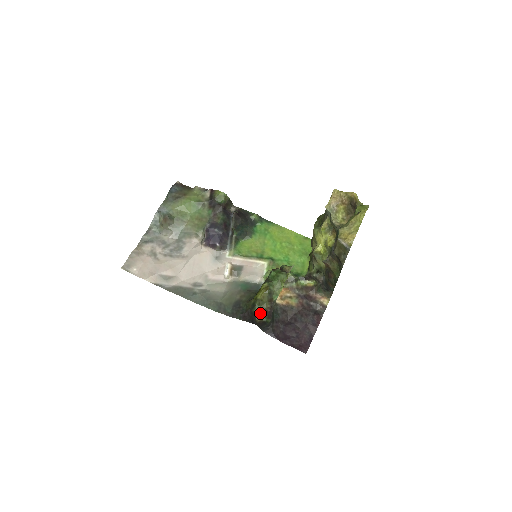
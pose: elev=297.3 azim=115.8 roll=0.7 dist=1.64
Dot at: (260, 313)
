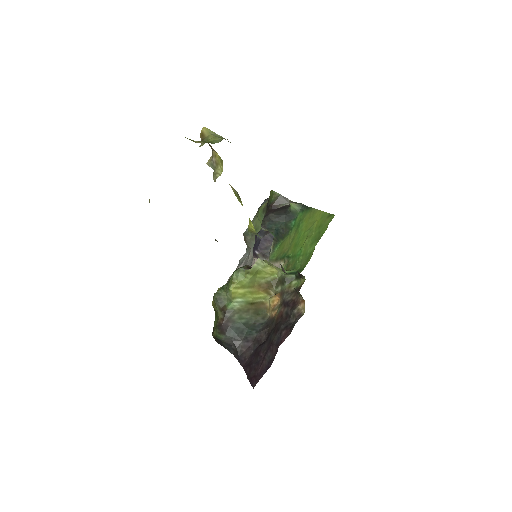
Dot at: (215, 326)
